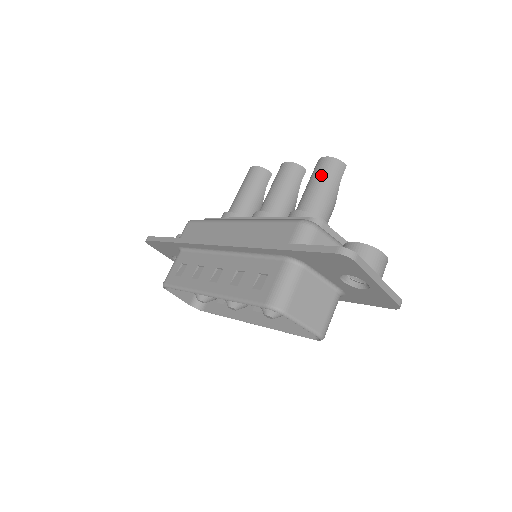
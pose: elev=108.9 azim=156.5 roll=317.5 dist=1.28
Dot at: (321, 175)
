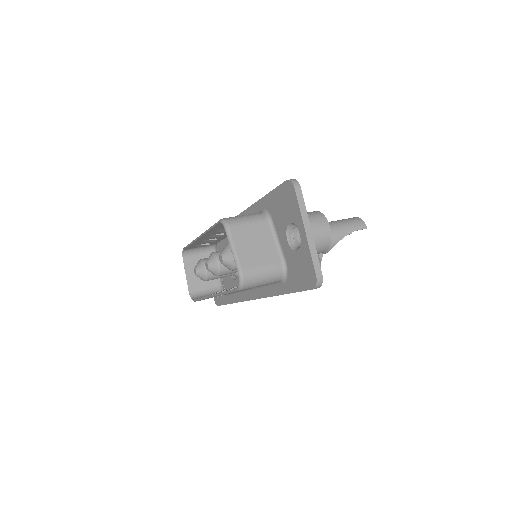
Dot at: (341, 220)
